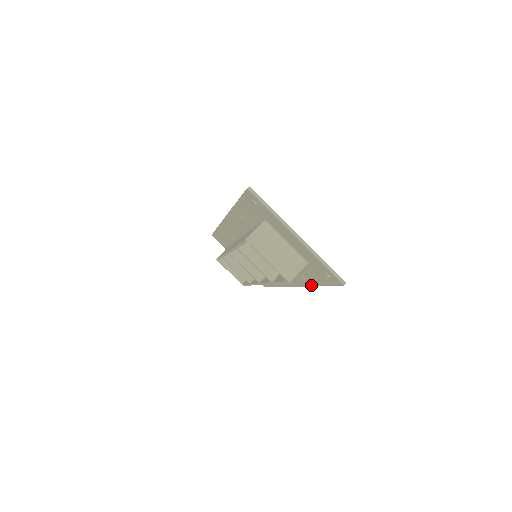
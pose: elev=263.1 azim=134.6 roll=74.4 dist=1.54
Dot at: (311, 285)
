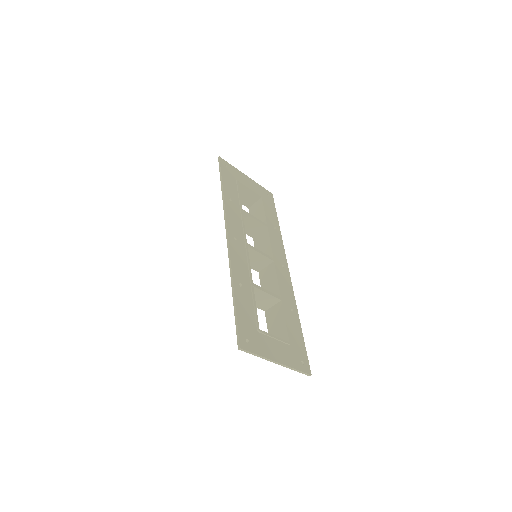
Dot at: (296, 314)
